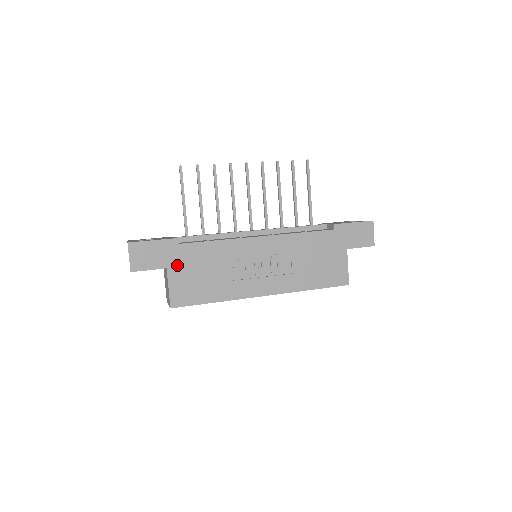
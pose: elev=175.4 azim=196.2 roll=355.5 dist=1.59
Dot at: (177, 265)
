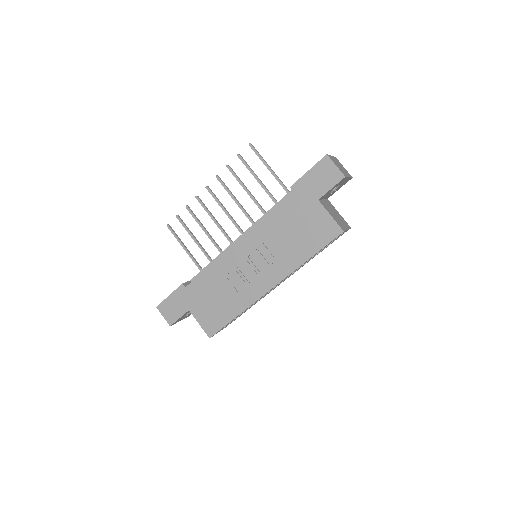
Dot at: (194, 304)
